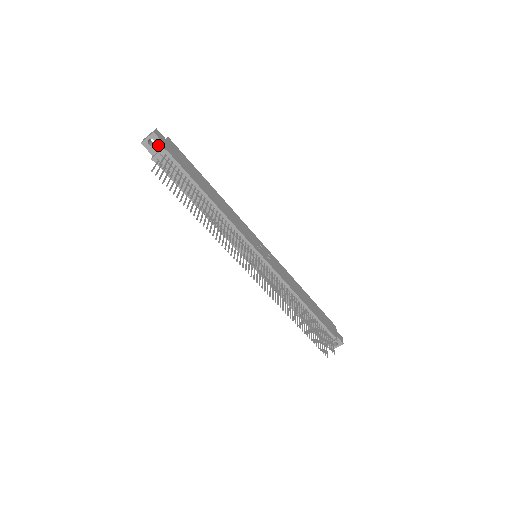
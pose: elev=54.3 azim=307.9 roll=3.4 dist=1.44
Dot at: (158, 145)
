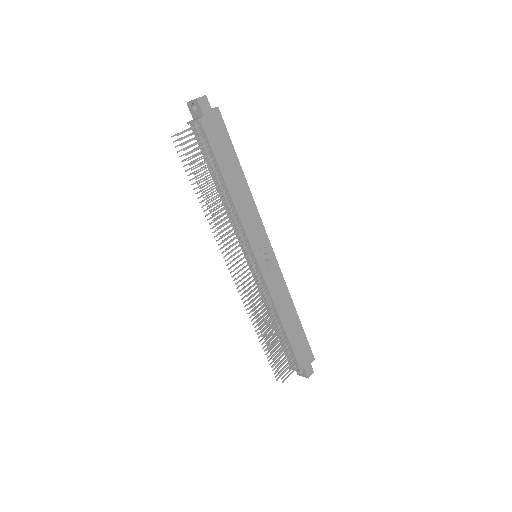
Dot at: (198, 112)
